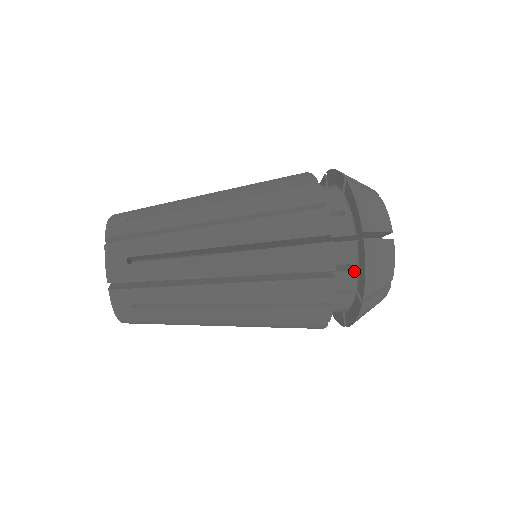
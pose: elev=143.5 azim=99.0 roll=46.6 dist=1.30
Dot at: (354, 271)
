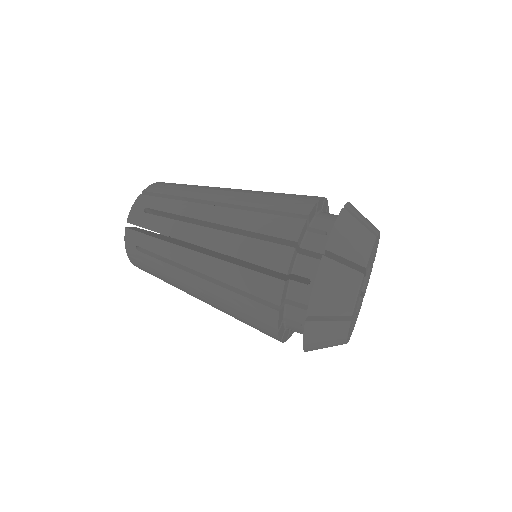
Dot at: (312, 287)
